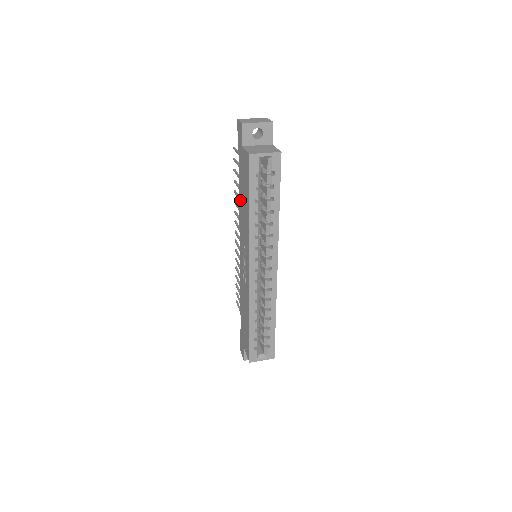
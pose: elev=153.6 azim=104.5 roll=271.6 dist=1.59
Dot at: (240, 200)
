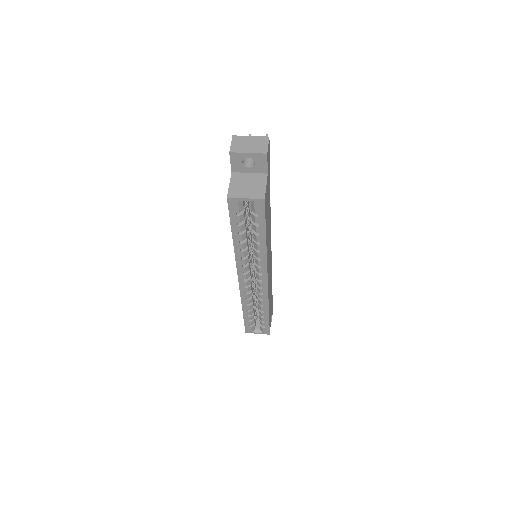
Dot at: occluded
